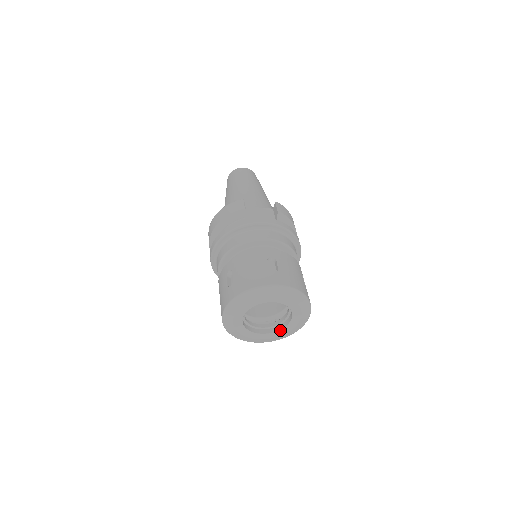
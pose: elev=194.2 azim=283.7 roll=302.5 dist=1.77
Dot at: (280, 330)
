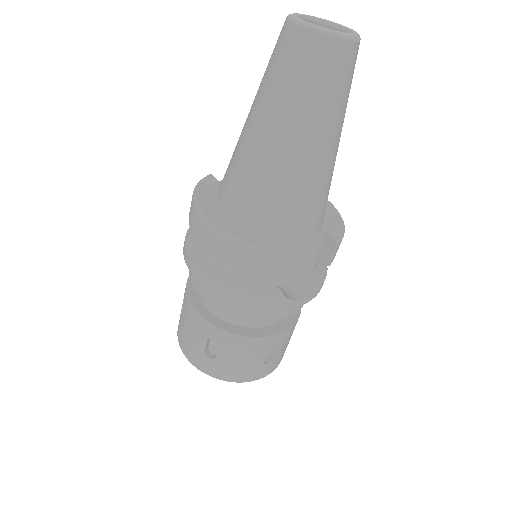
Dot at: occluded
